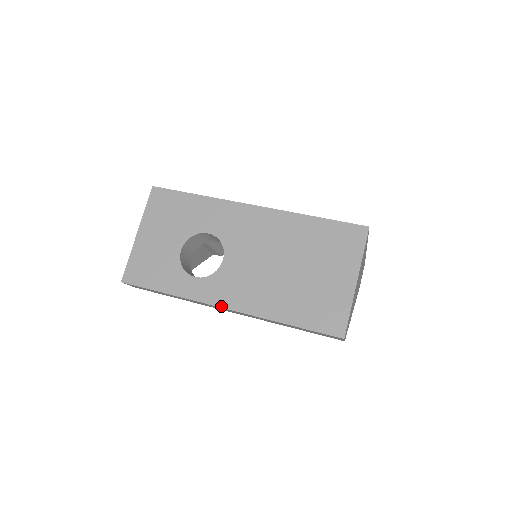
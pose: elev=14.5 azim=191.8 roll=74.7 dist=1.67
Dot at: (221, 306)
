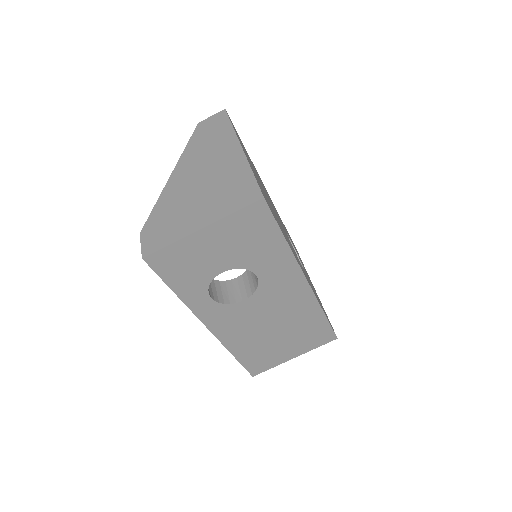
Dot at: (207, 326)
